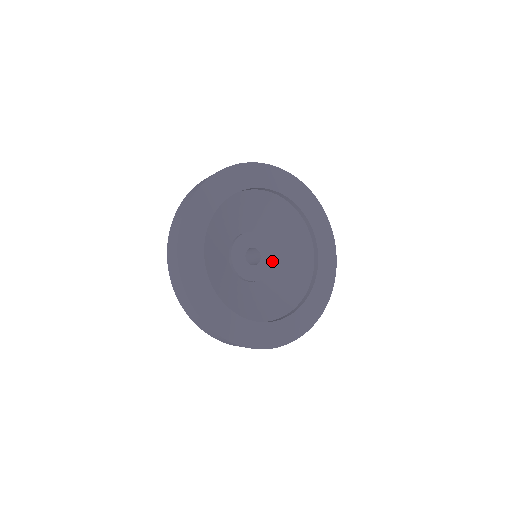
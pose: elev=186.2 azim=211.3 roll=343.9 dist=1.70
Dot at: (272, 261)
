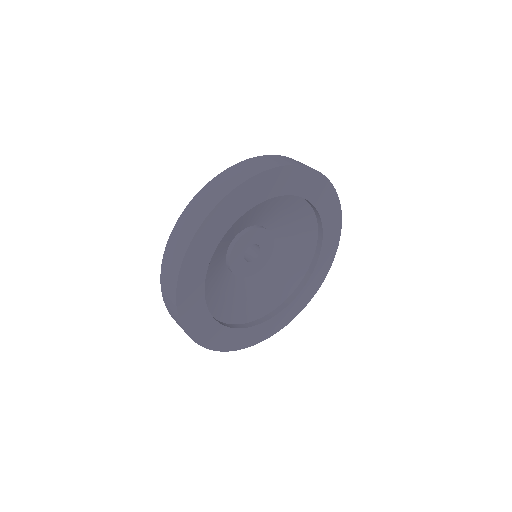
Dot at: (270, 235)
